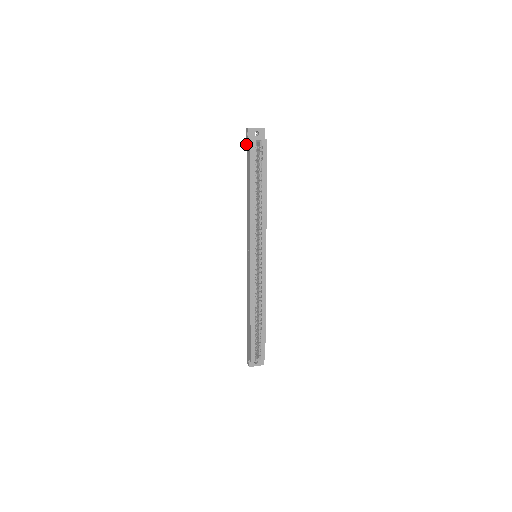
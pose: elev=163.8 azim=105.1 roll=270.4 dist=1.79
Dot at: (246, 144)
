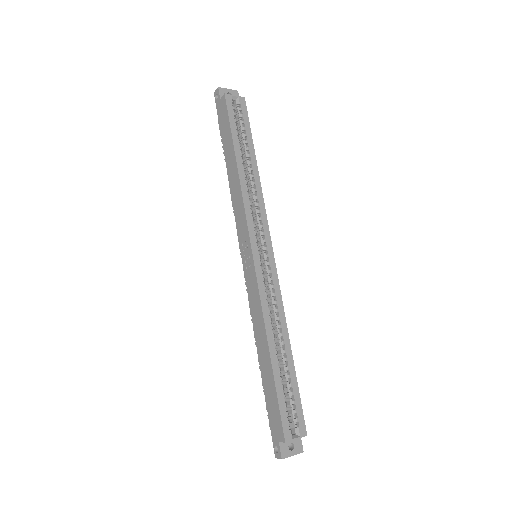
Dot at: occluded
